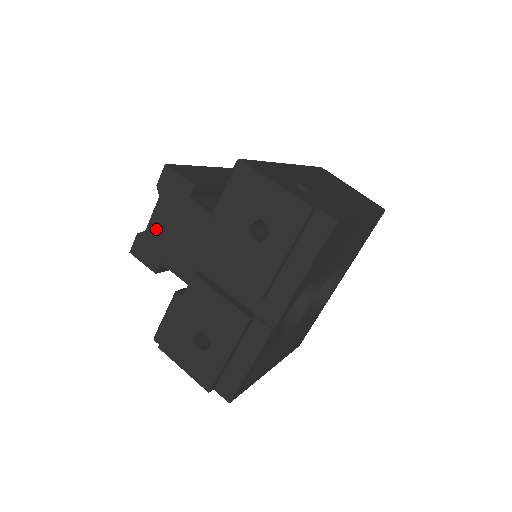
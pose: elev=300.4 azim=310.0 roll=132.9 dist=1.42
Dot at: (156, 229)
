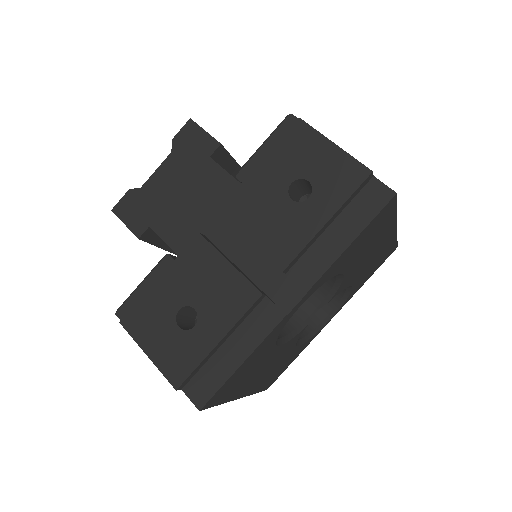
Dot at: (156, 187)
